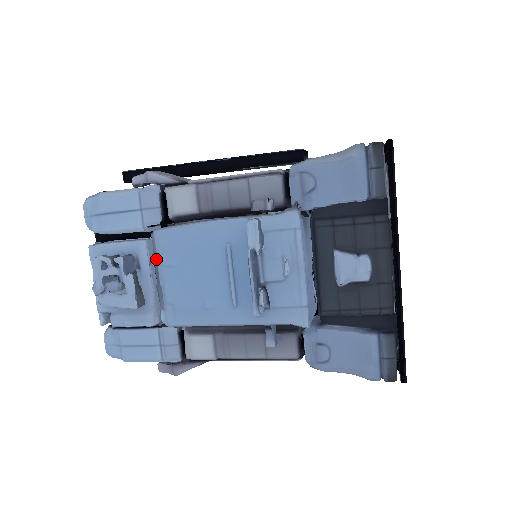
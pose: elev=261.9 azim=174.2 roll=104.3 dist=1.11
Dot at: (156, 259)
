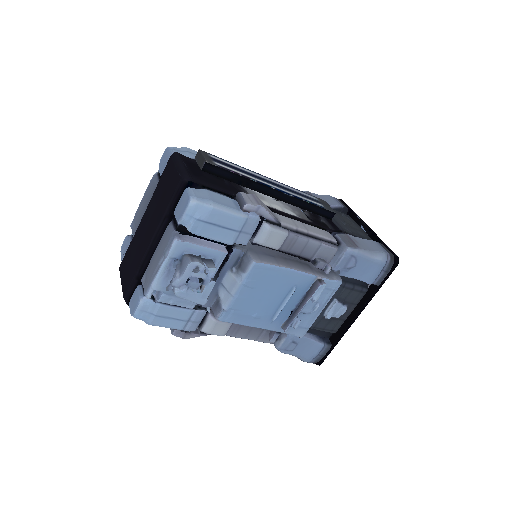
Dot at: (226, 267)
